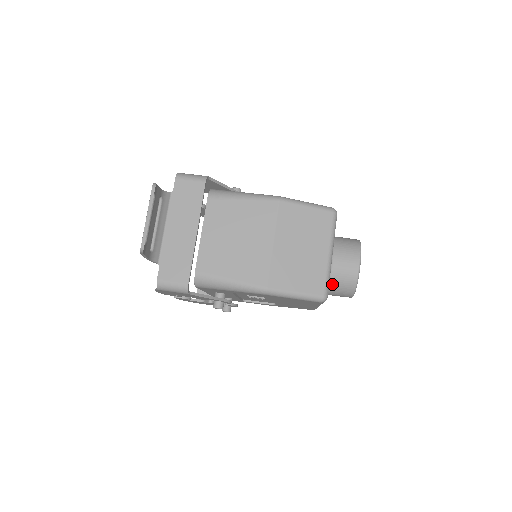
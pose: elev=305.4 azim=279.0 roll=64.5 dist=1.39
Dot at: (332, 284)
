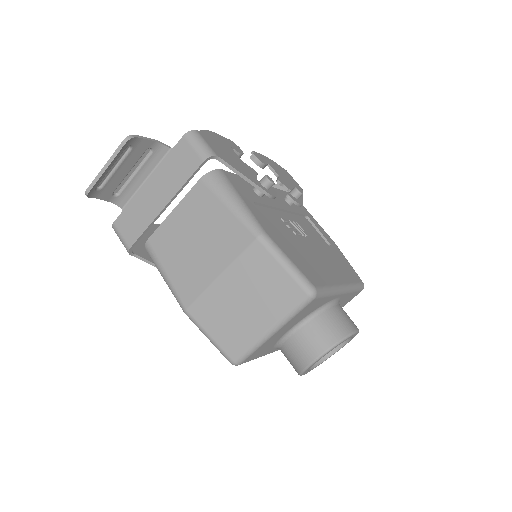
Dot at: (282, 349)
